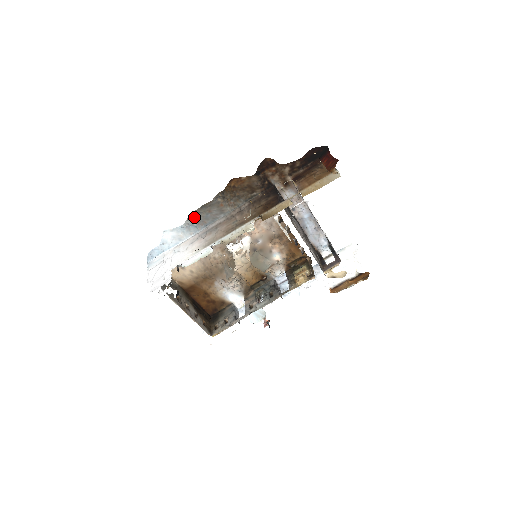
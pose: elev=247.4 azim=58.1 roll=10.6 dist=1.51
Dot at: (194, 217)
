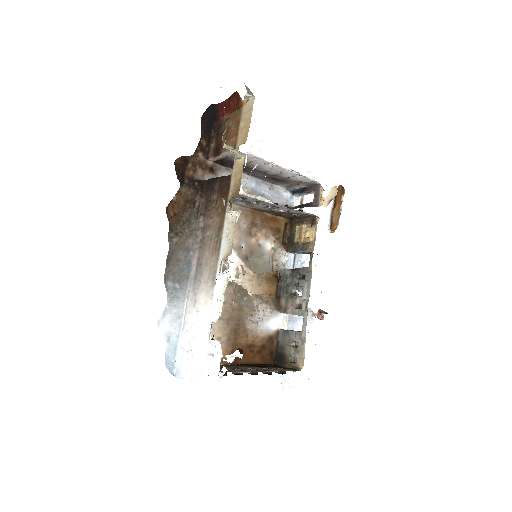
Dot at: (170, 281)
